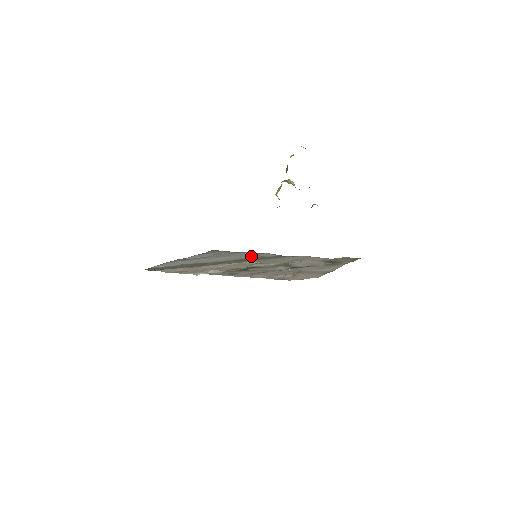
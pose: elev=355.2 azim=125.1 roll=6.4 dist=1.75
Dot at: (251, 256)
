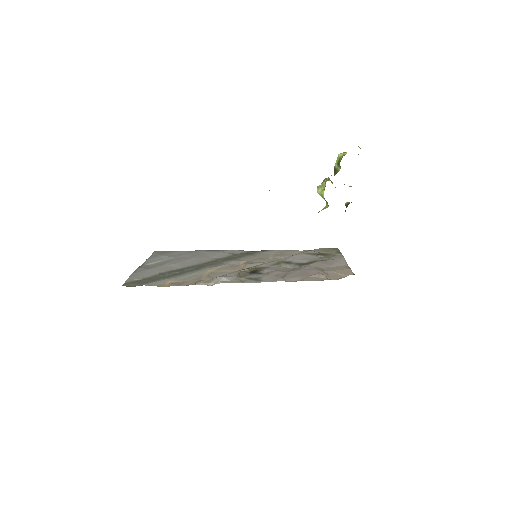
Dot at: (221, 255)
